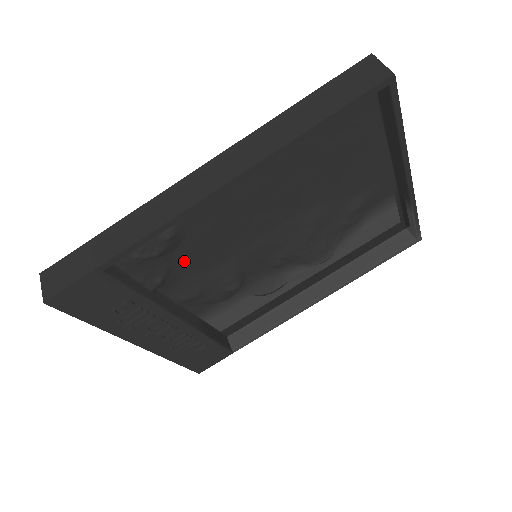
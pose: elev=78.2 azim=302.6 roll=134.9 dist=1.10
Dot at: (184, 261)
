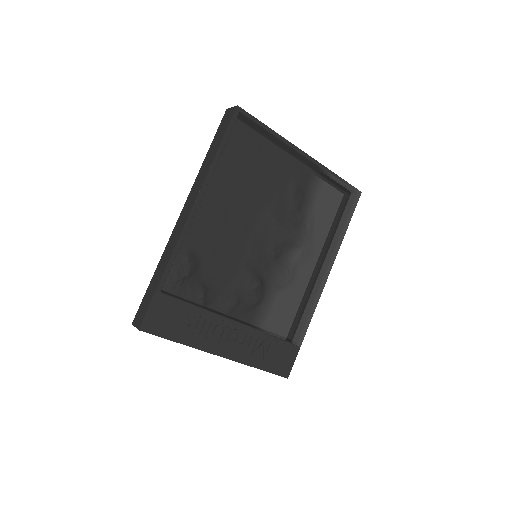
Dot at: (211, 277)
